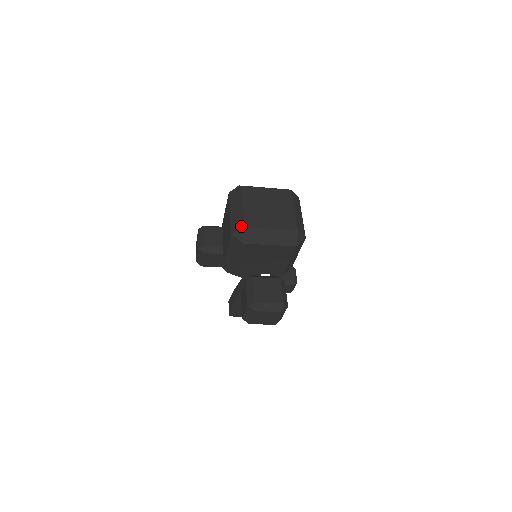
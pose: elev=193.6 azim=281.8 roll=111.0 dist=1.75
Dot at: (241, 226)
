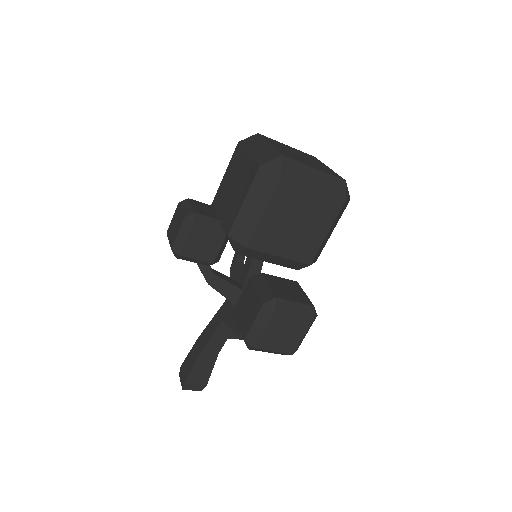
Dot at: (276, 155)
